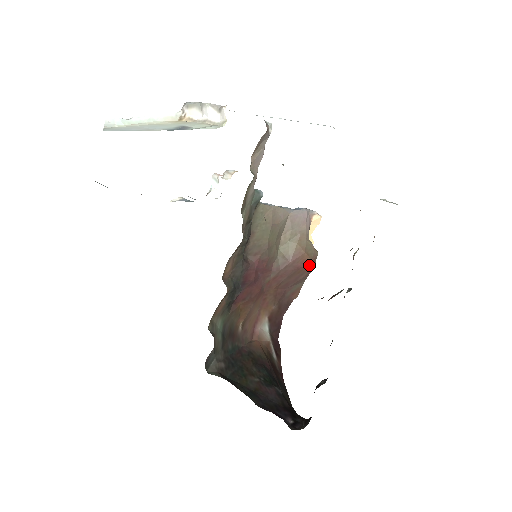
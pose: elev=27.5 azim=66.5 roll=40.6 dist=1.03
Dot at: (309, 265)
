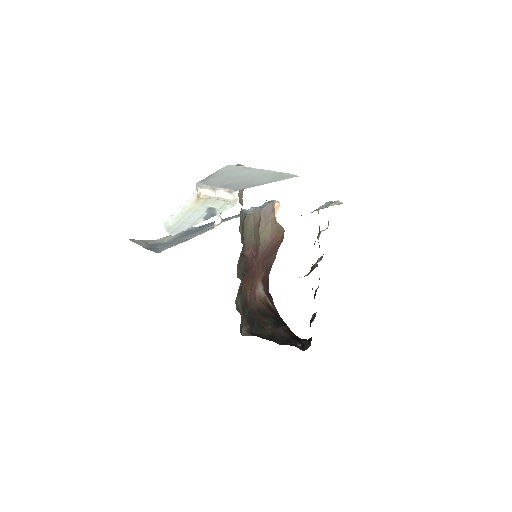
Dot at: (281, 239)
